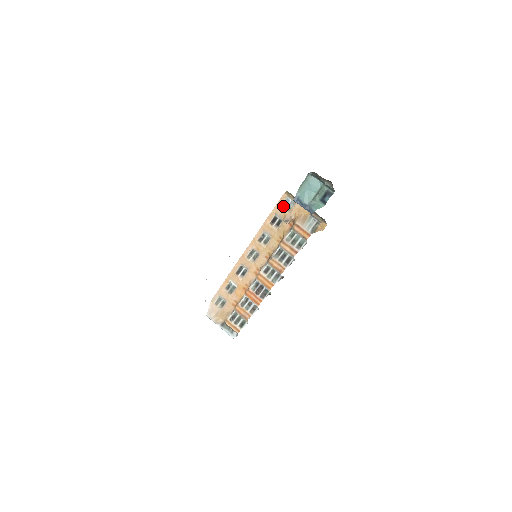
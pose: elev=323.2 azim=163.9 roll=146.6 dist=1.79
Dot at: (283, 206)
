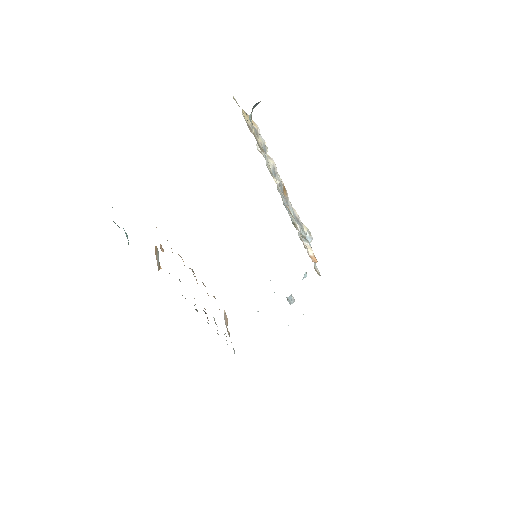
Dot at: occluded
